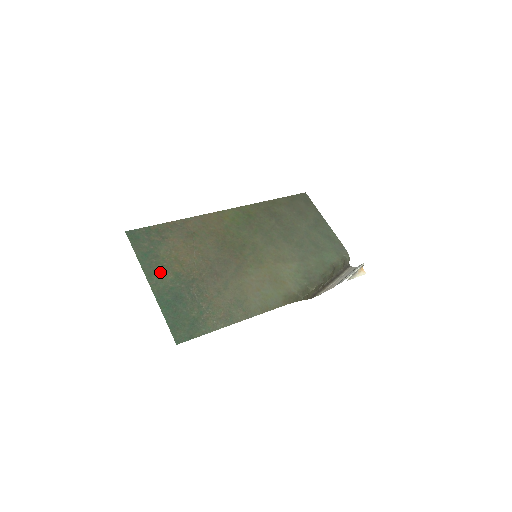
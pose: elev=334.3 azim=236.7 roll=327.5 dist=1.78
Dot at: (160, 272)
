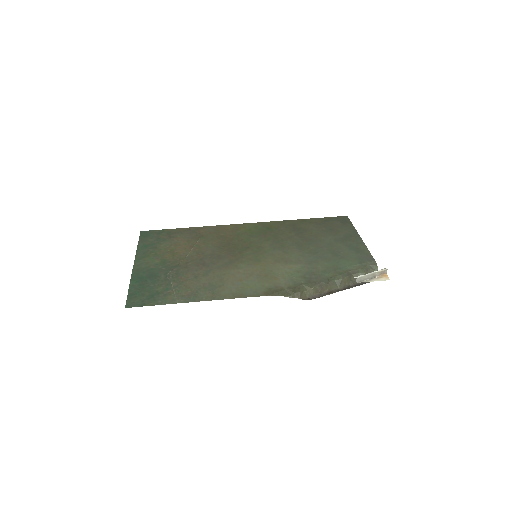
Dot at: (150, 258)
